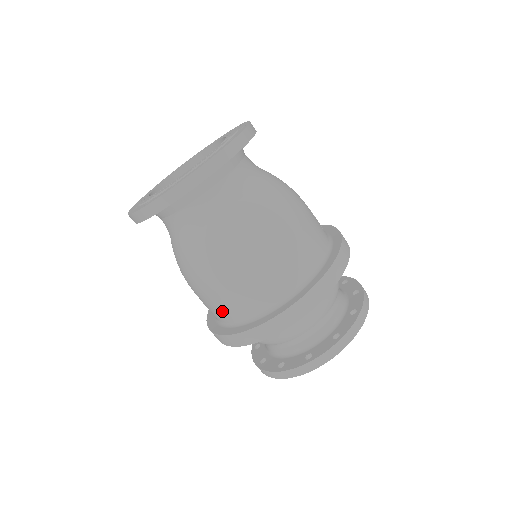
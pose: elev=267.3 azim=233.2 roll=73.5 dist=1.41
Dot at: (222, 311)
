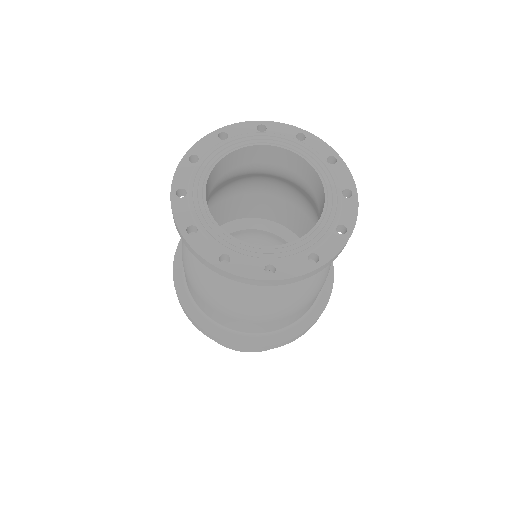
Dot at: (189, 288)
